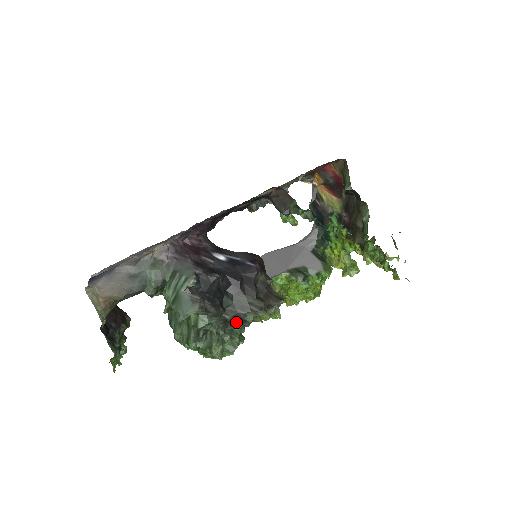
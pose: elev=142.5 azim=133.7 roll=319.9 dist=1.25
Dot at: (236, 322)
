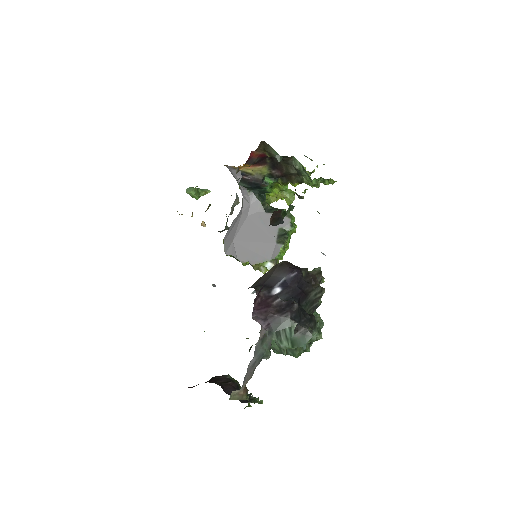
Dot at: occluded
